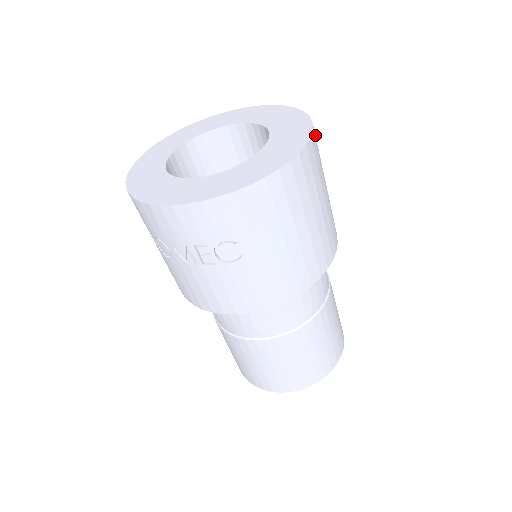
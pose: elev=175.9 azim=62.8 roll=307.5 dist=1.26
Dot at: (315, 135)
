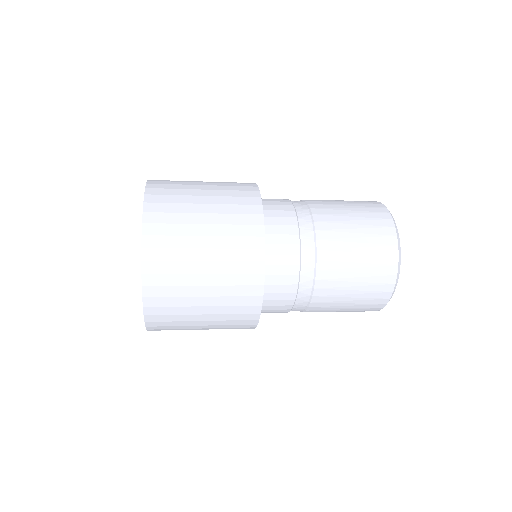
Dot at: (153, 297)
